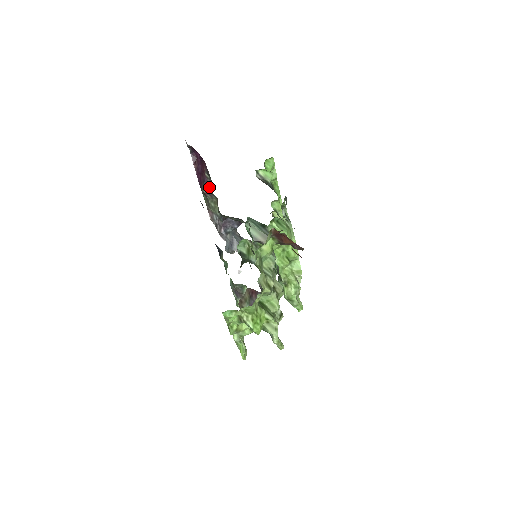
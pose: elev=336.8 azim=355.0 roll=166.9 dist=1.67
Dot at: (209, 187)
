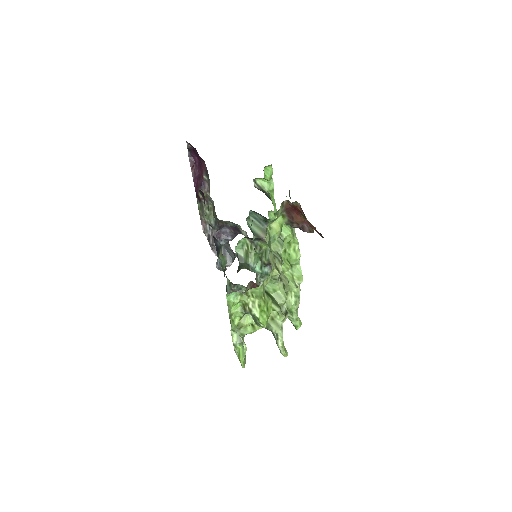
Dot at: (206, 190)
